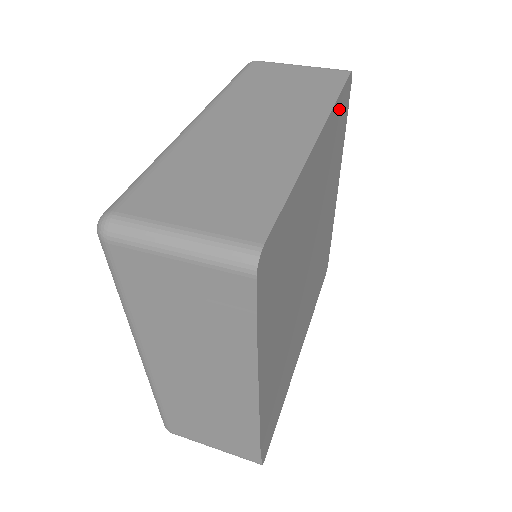
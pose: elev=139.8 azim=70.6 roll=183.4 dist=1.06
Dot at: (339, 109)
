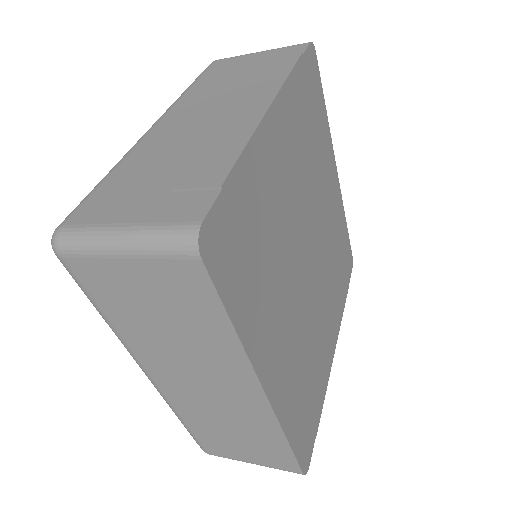
Dot at: (345, 238)
